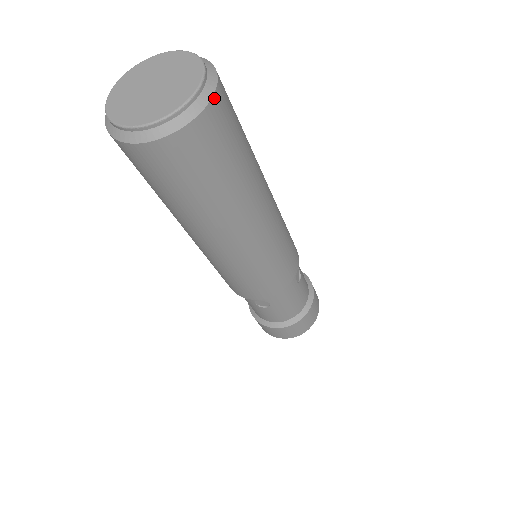
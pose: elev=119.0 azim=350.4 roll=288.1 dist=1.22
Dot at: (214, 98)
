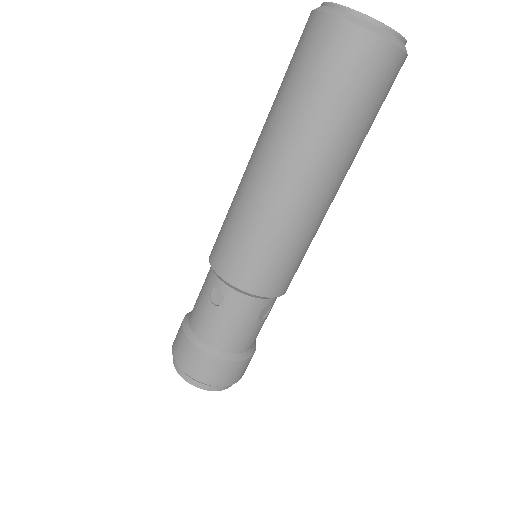
Dot at: occluded
